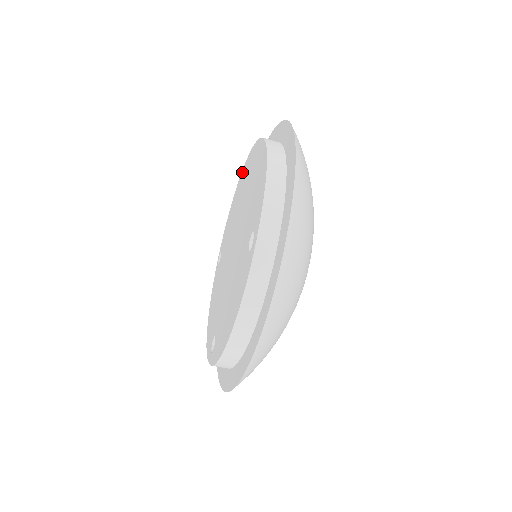
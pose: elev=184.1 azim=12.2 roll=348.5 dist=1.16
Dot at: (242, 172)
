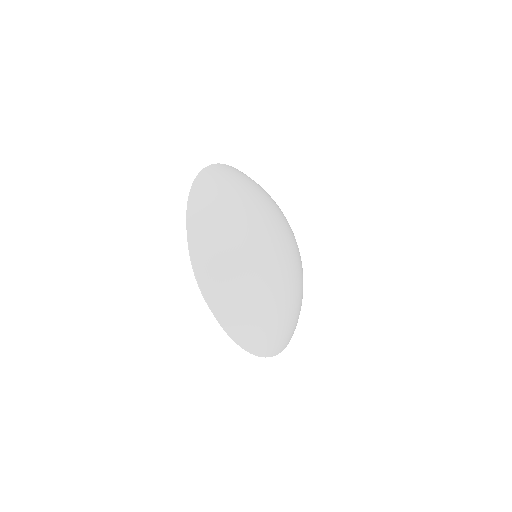
Dot at: occluded
